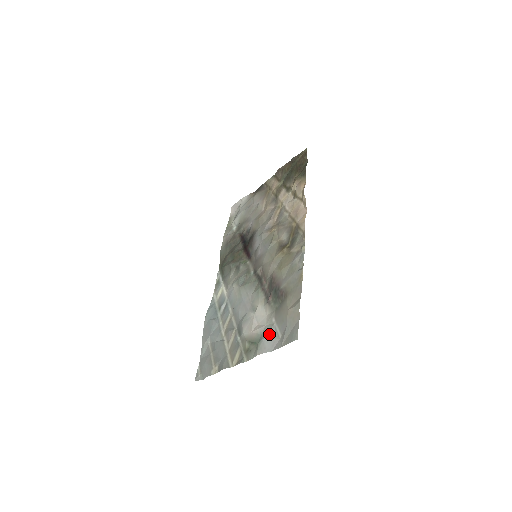
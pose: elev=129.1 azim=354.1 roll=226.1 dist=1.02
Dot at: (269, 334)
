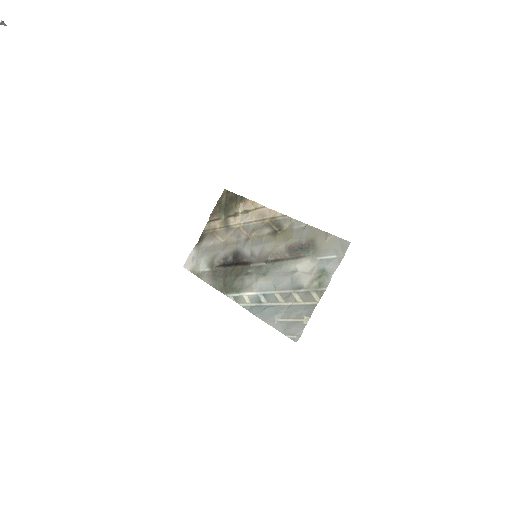
Dot at: (326, 263)
